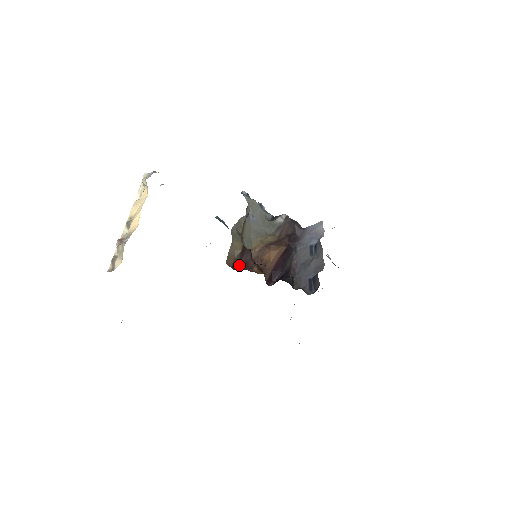
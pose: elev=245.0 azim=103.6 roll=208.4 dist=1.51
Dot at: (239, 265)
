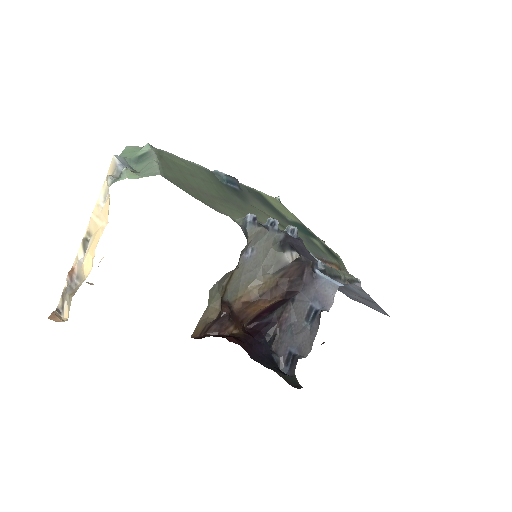
Dot at: (210, 328)
